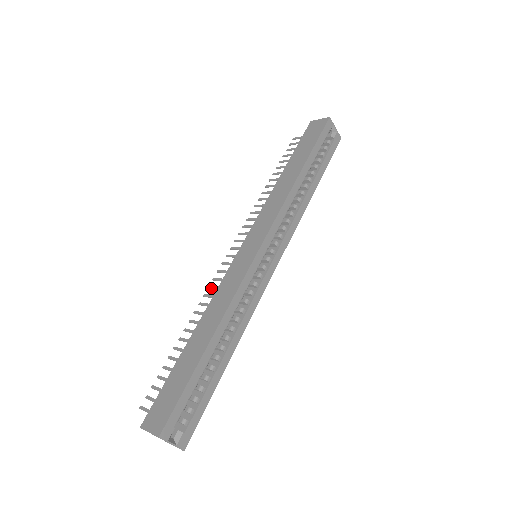
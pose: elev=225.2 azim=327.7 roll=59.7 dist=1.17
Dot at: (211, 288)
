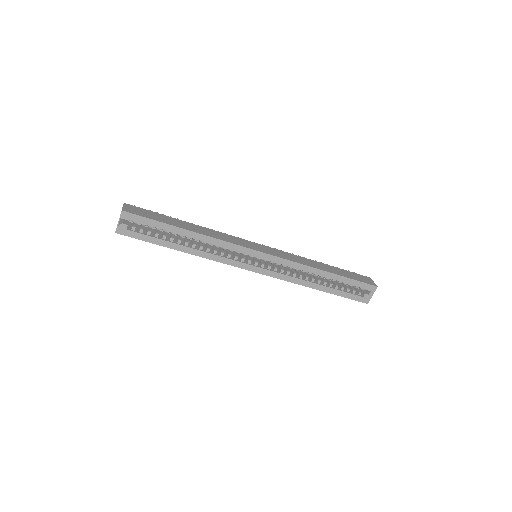
Dot at: occluded
